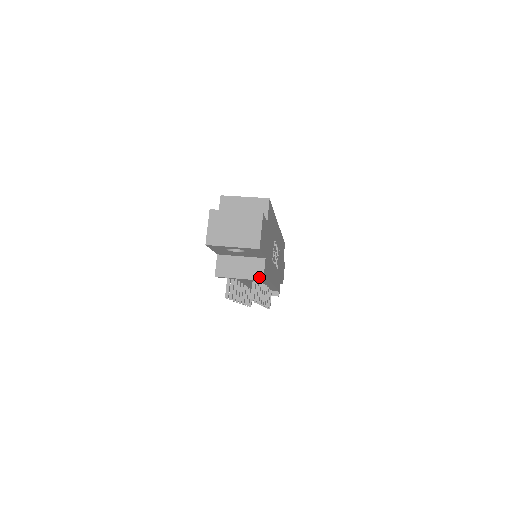
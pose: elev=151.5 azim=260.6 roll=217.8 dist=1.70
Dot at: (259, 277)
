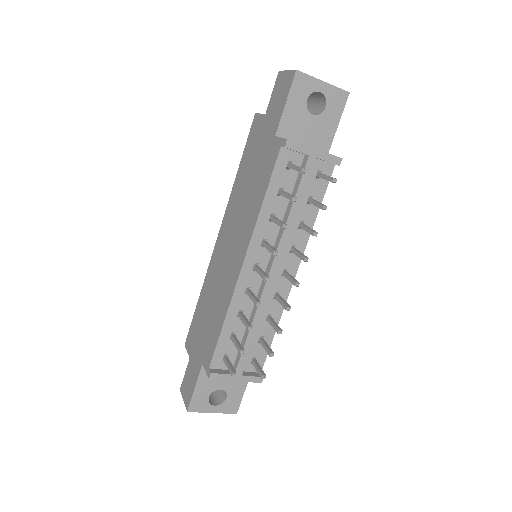
Dot at: (335, 156)
